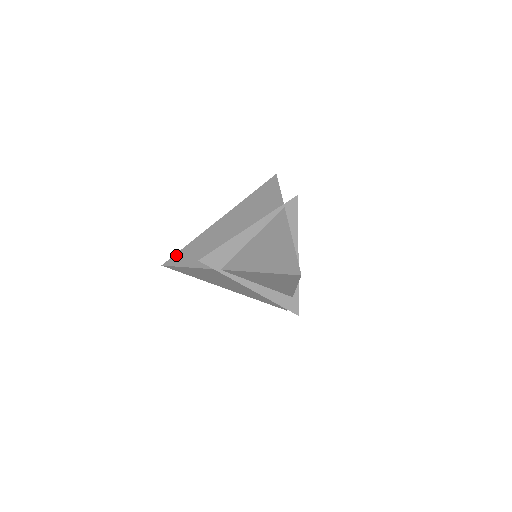
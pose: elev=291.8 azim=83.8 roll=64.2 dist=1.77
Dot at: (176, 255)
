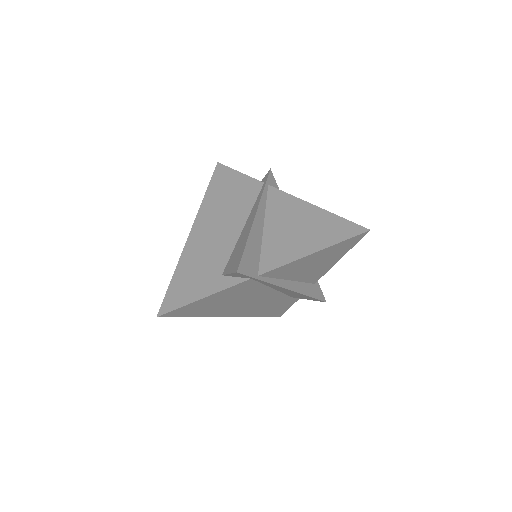
Dot at: (168, 295)
